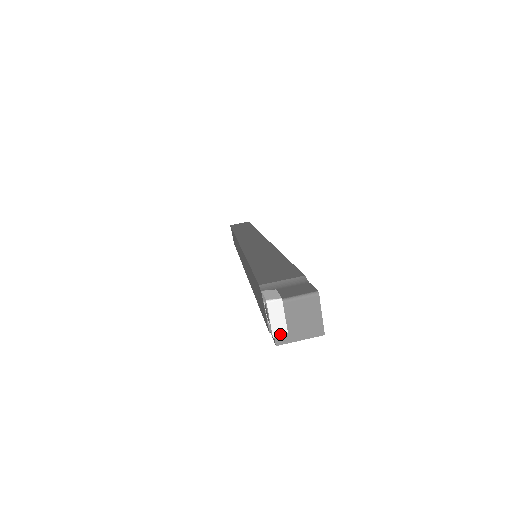
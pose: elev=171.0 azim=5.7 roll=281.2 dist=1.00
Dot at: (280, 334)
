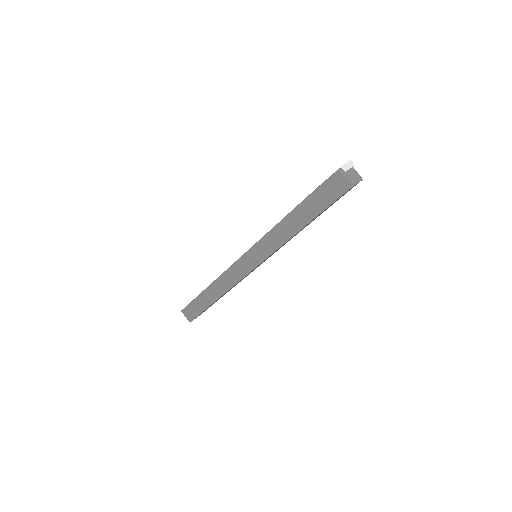
Dot at: (344, 168)
